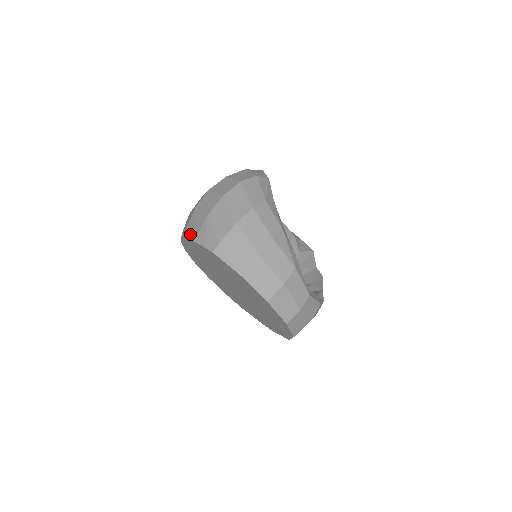
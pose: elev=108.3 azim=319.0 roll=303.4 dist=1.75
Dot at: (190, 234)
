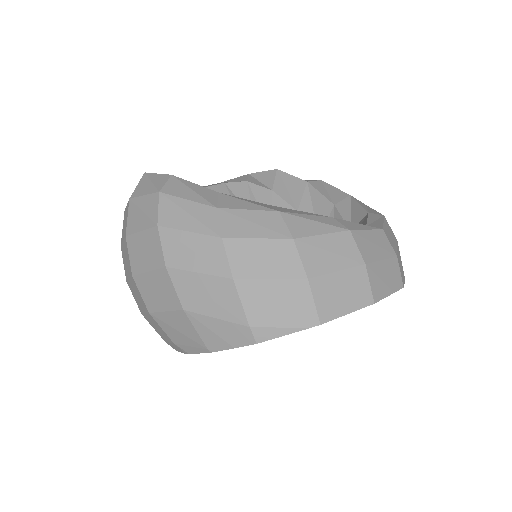
Dot at: (190, 347)
